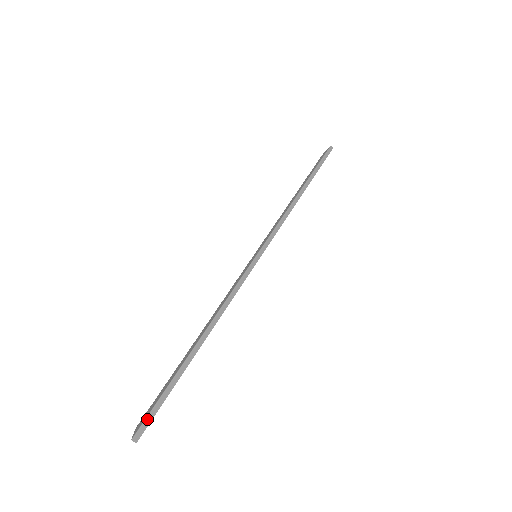
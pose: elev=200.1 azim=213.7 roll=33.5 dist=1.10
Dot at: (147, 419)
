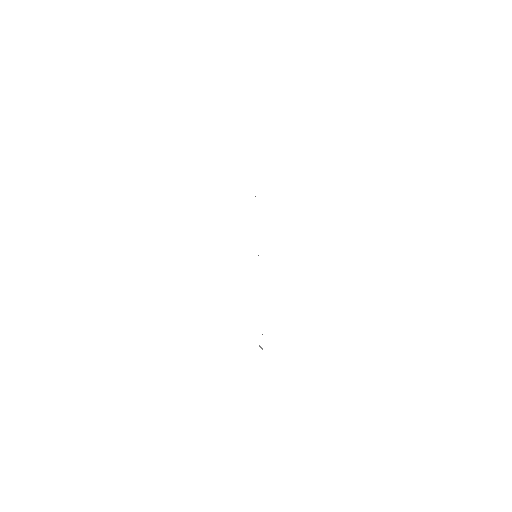
Dot at: occluded
